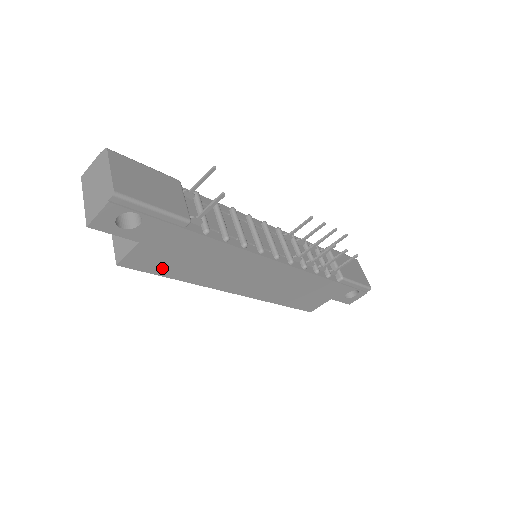
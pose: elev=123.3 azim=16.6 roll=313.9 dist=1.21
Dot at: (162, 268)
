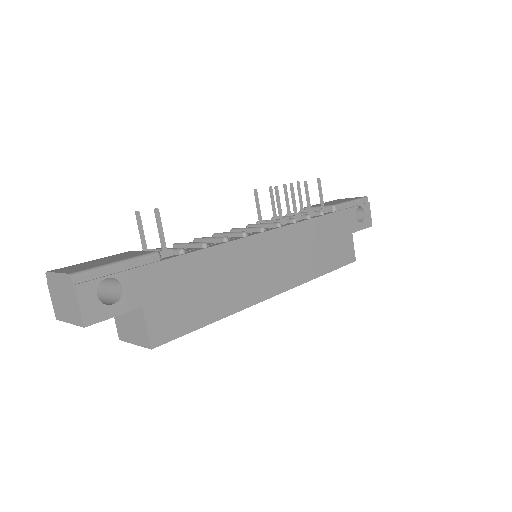
Dot at: (190, 319)
